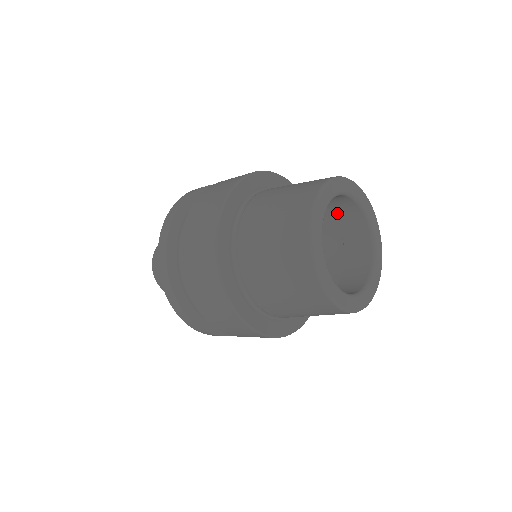
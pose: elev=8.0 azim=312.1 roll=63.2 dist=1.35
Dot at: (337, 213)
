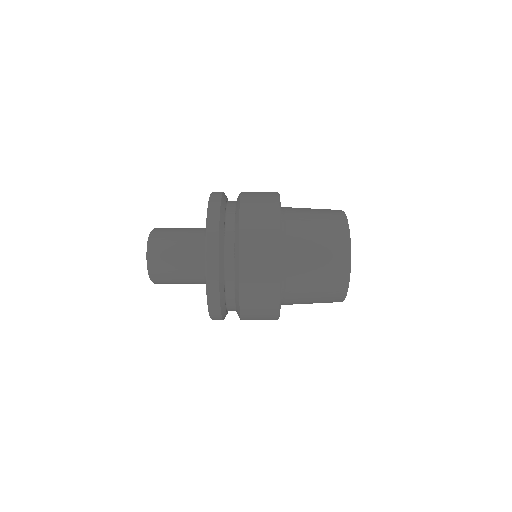
Dot at: occluded
